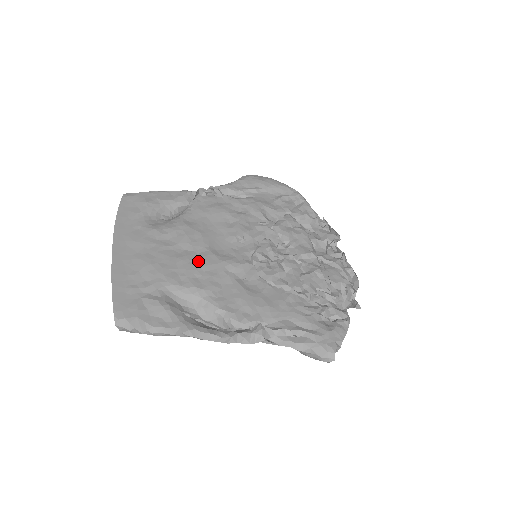
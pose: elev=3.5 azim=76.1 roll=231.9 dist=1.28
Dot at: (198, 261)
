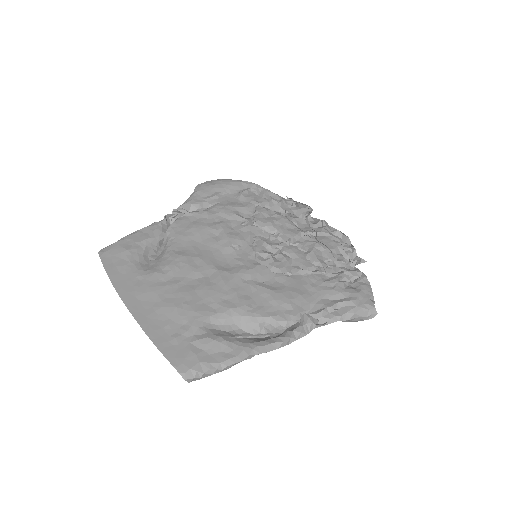
Dot at: (215, 284)
